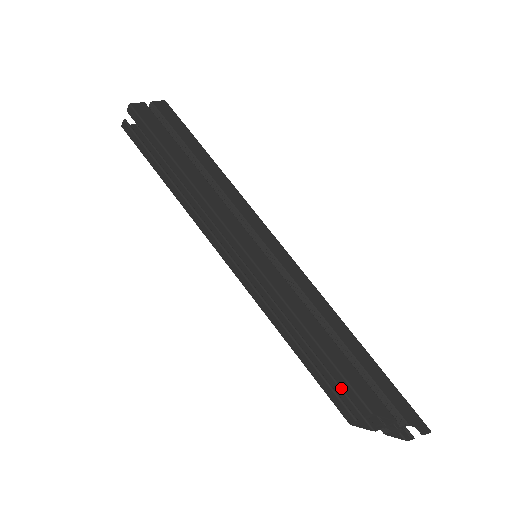
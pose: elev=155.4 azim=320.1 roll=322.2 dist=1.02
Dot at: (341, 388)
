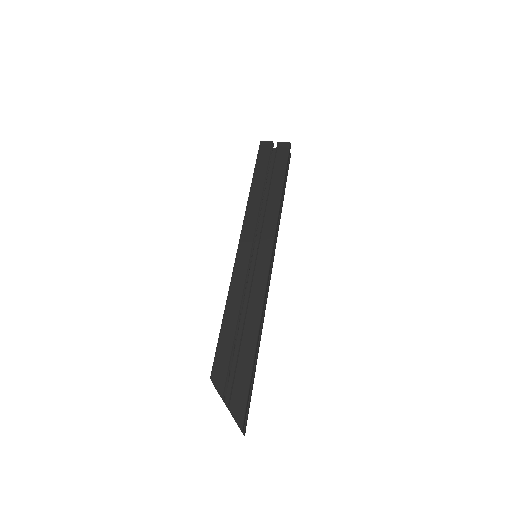
Dot at: occluded
